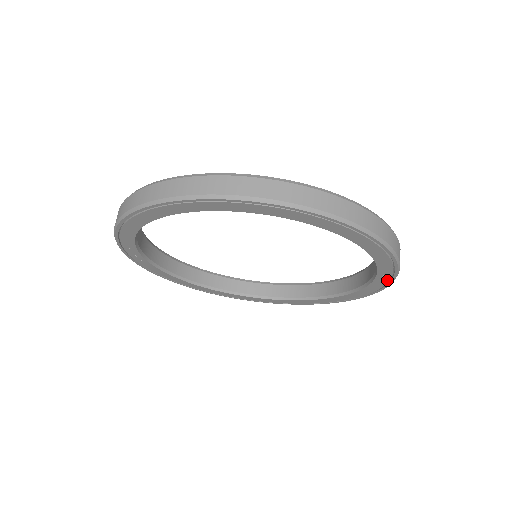
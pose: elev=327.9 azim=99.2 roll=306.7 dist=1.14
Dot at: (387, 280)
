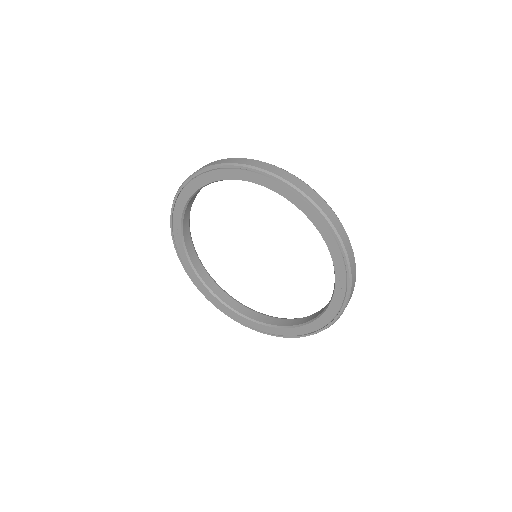
Dot at: (344, 293)
